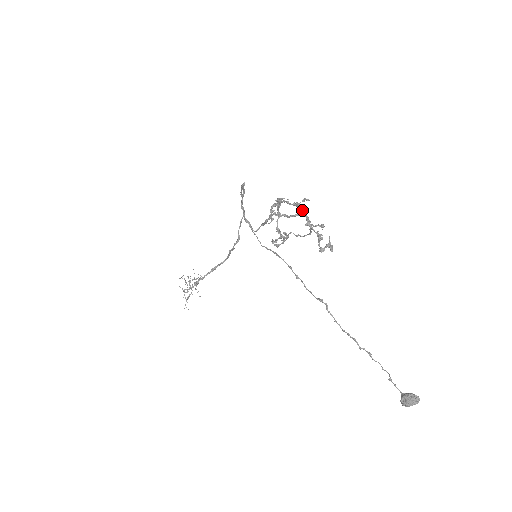
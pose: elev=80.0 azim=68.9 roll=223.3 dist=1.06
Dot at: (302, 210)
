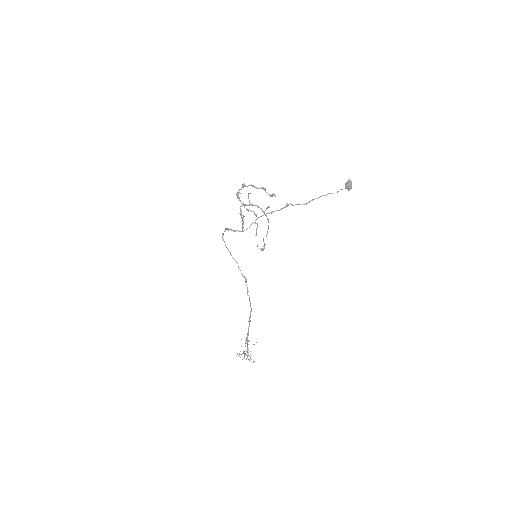
Dot at: (248, 185)
